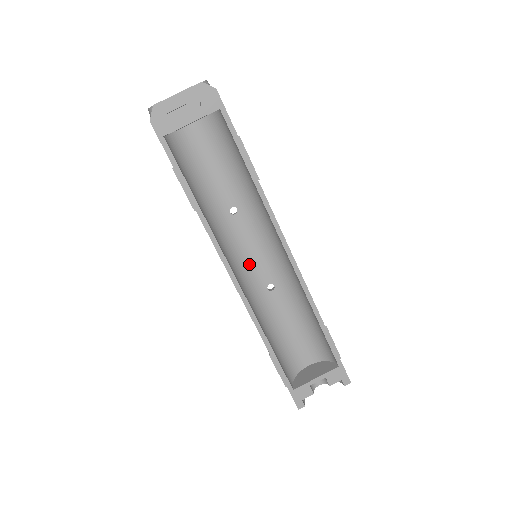
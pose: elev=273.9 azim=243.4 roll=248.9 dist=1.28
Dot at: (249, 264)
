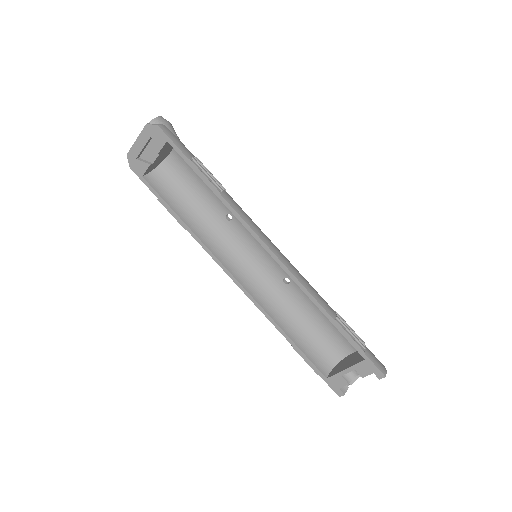
Dot at: (259, 262)
